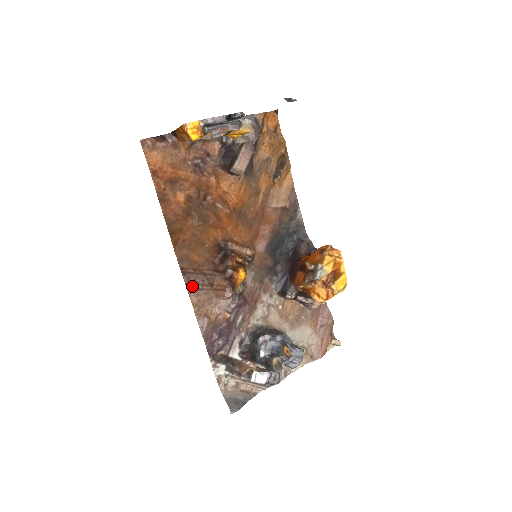
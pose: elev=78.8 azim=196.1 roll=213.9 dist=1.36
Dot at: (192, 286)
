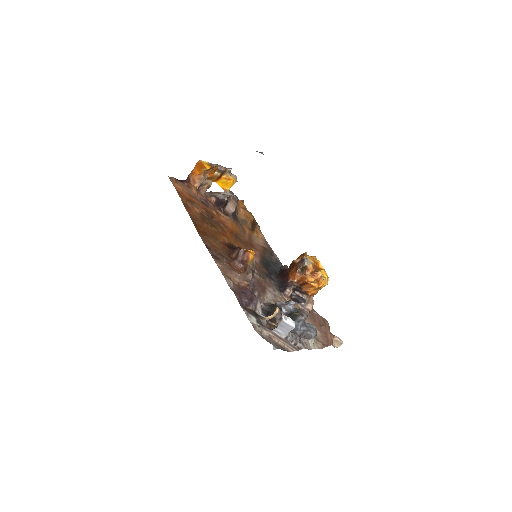
Dot at: (216, 258)
